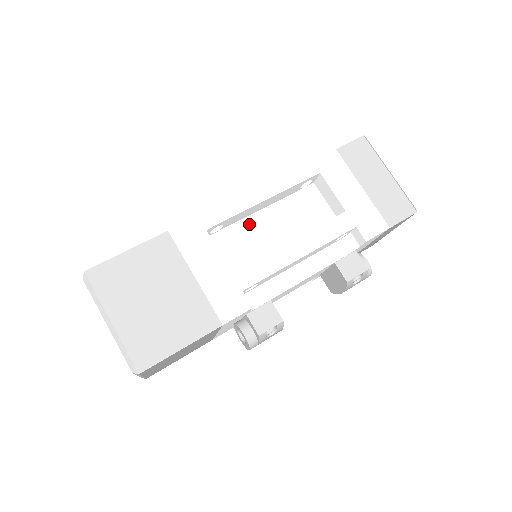
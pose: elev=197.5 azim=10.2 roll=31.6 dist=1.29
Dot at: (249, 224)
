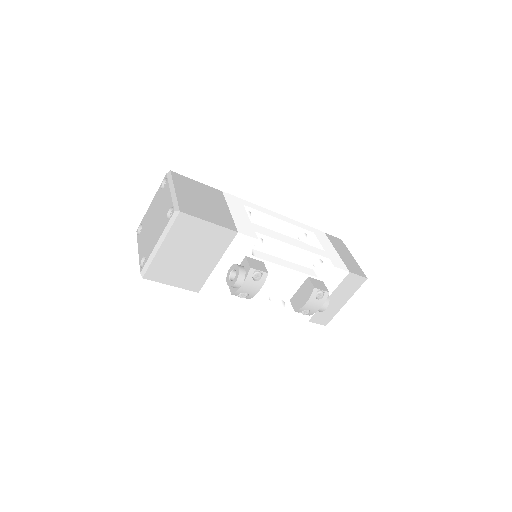
Dot at: occluded
